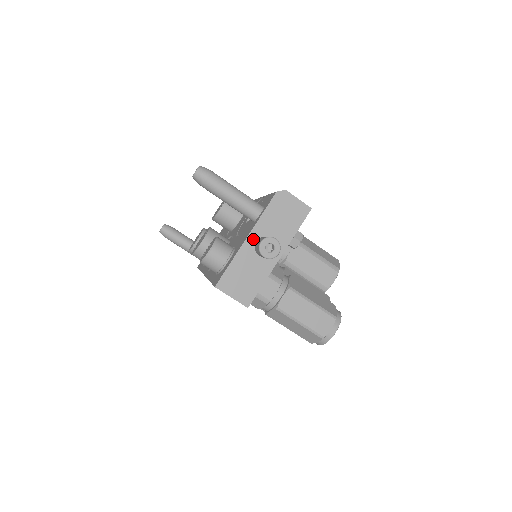
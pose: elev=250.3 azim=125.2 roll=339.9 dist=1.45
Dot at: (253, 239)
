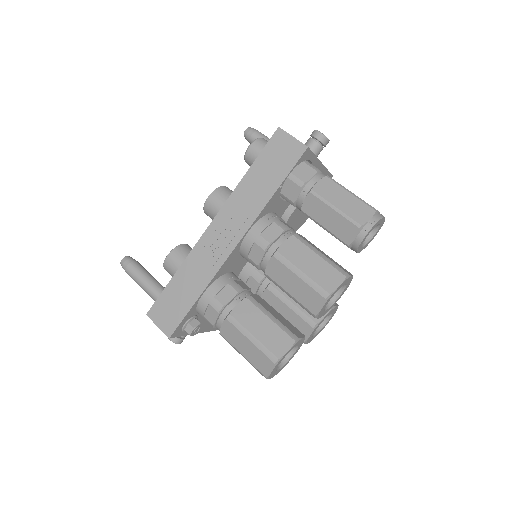
Dot at: occluded
